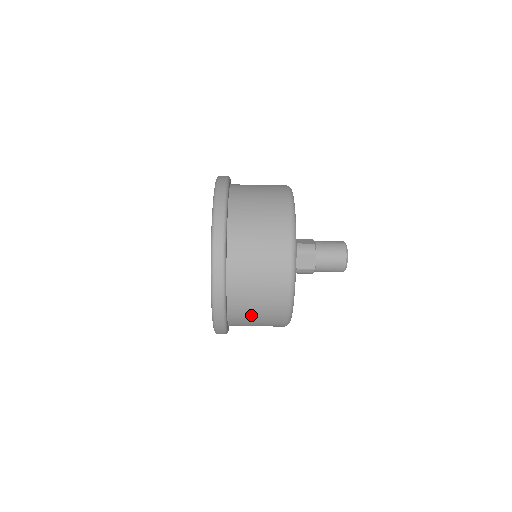
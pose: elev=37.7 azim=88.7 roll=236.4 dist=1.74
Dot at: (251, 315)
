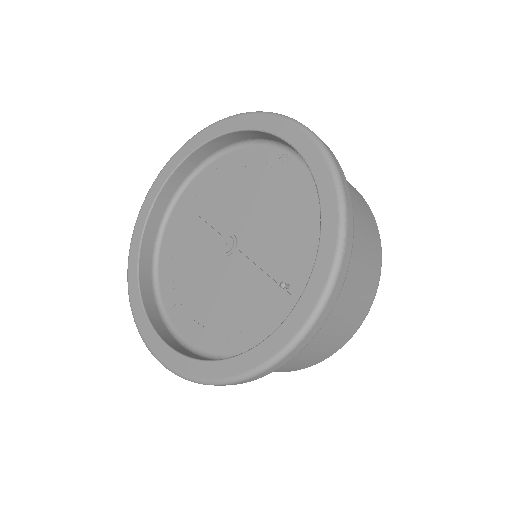
Dot at: occluded
